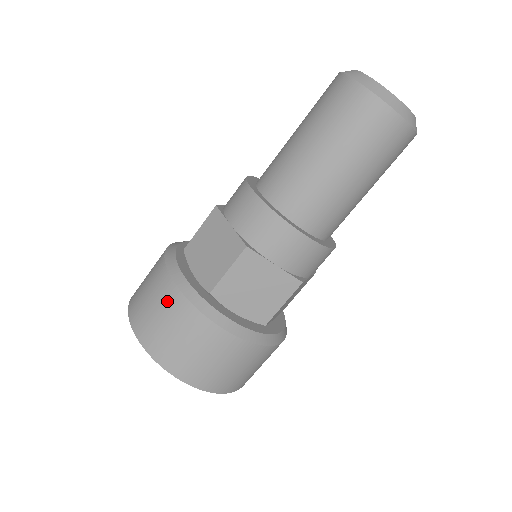
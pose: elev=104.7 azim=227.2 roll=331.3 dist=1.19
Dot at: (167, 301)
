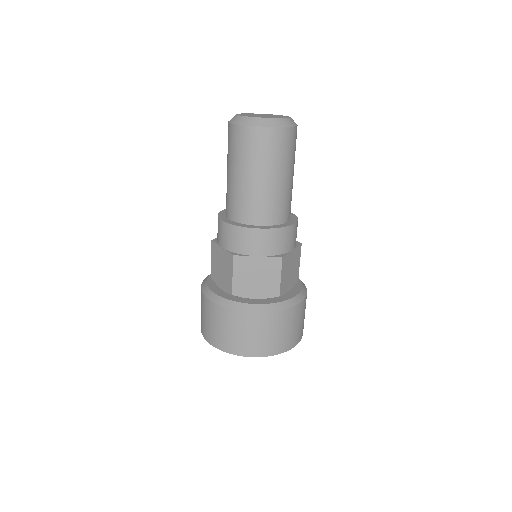
Dot at: (212, 313)
